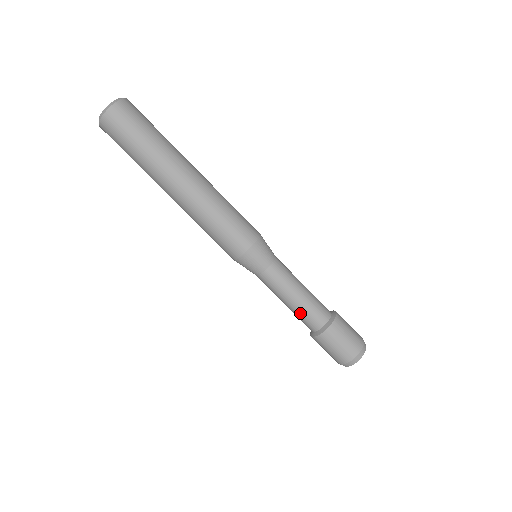
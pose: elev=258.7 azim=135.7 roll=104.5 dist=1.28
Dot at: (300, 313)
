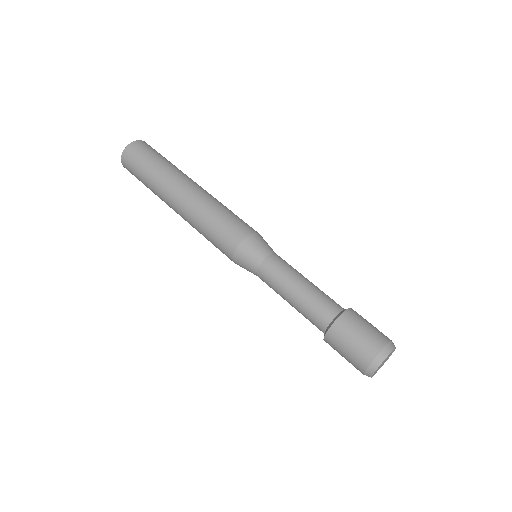
Dot at: (317, 293)
